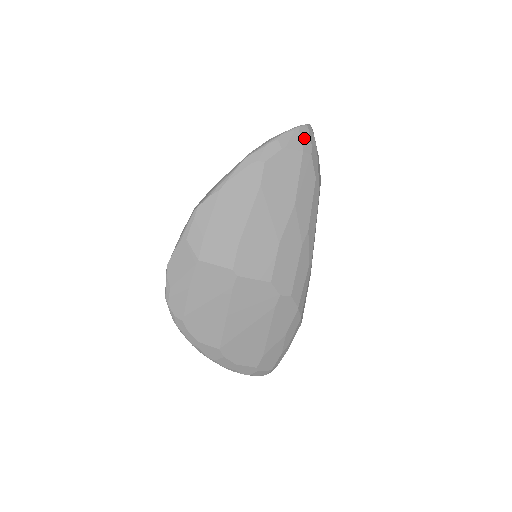
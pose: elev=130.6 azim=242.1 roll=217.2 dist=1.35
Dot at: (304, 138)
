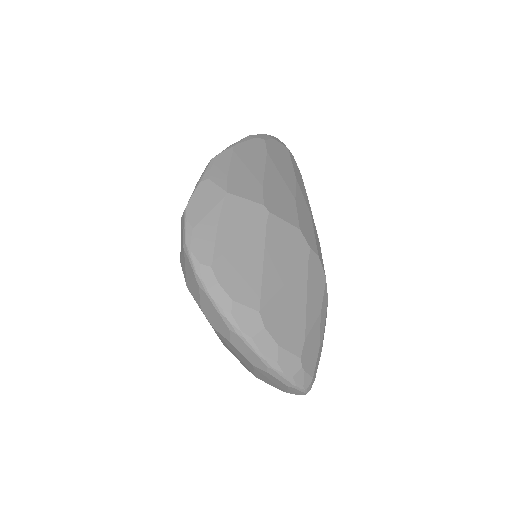
Dot at: occluded
